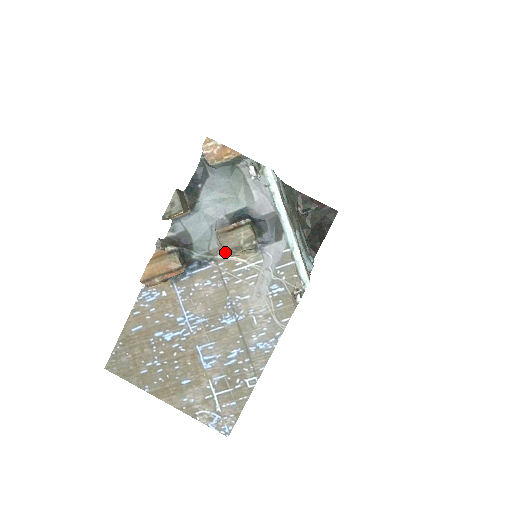
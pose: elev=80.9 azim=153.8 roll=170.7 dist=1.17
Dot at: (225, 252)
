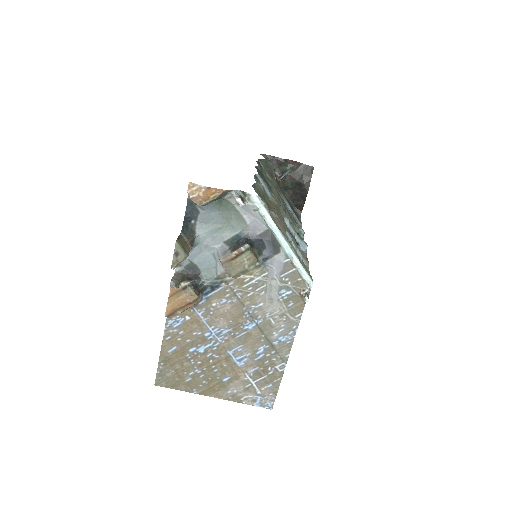
Dot at: (233, 277)
